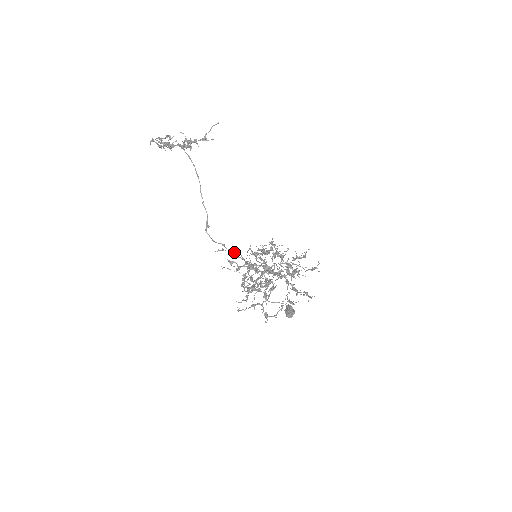
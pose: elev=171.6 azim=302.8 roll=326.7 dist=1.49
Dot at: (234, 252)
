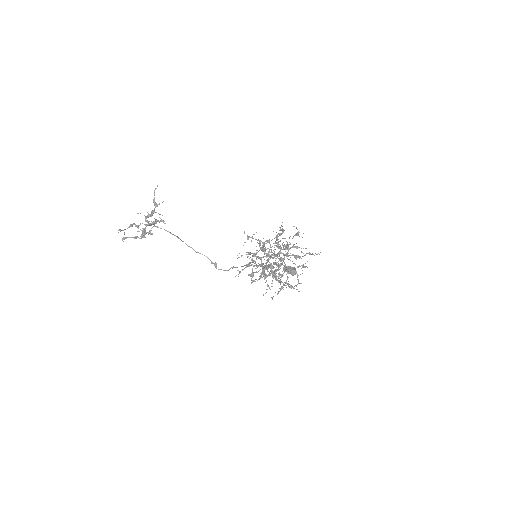
Dot at: occluded
